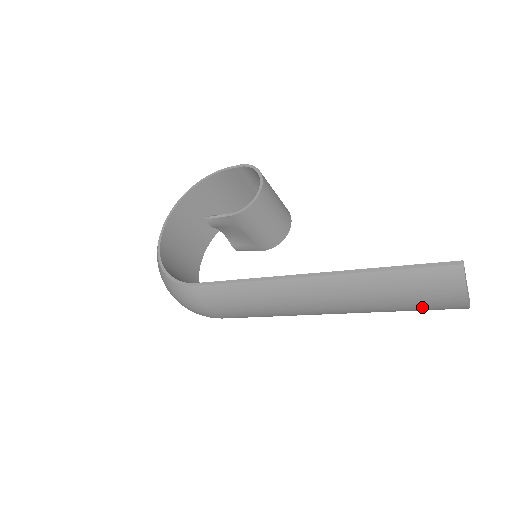
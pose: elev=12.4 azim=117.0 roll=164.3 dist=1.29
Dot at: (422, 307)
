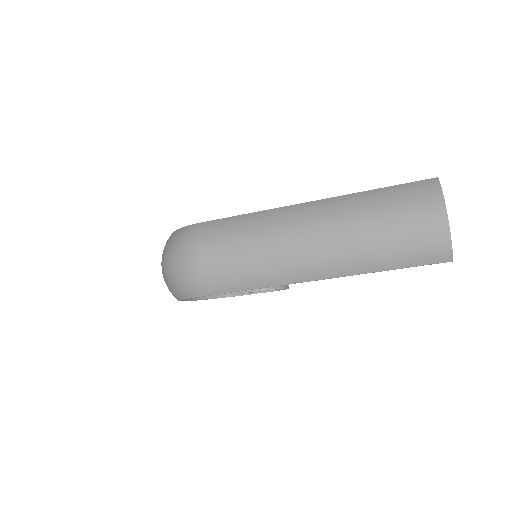
Dot at: (406, 227)
